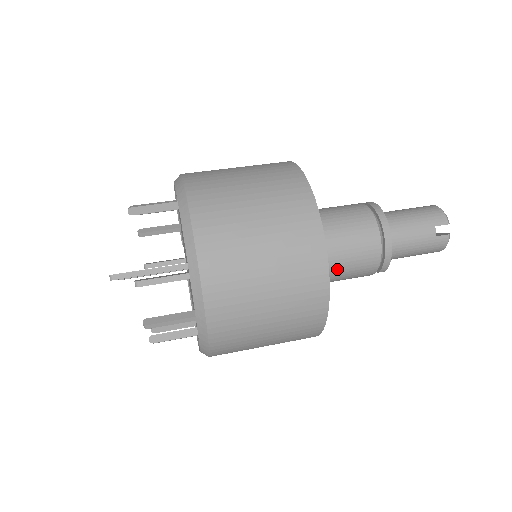
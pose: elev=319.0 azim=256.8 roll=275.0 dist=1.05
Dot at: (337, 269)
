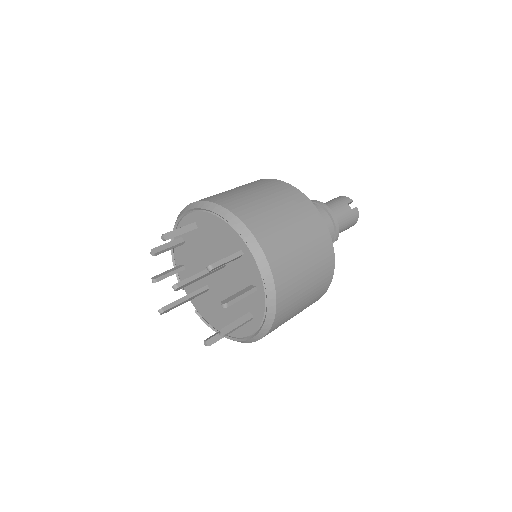
Dot at: occluded
